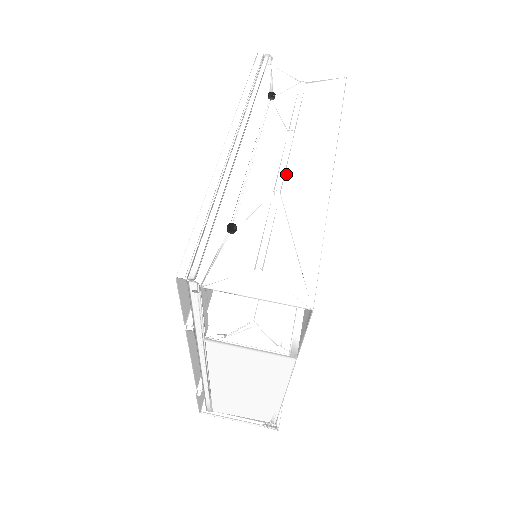
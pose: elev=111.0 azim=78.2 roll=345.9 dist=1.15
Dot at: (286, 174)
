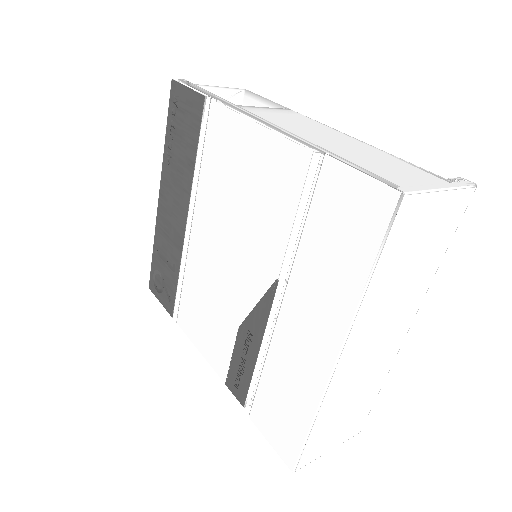
Dot at: occluded
